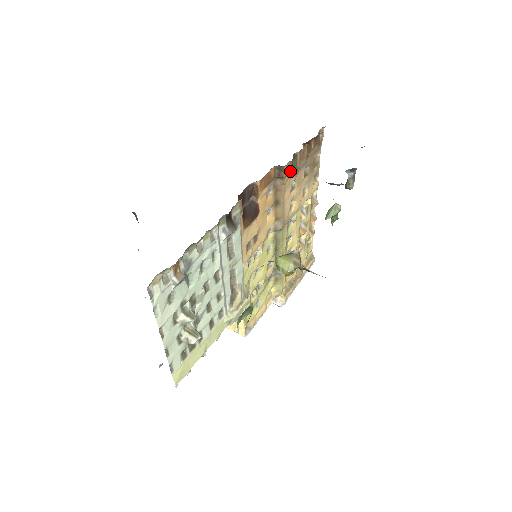
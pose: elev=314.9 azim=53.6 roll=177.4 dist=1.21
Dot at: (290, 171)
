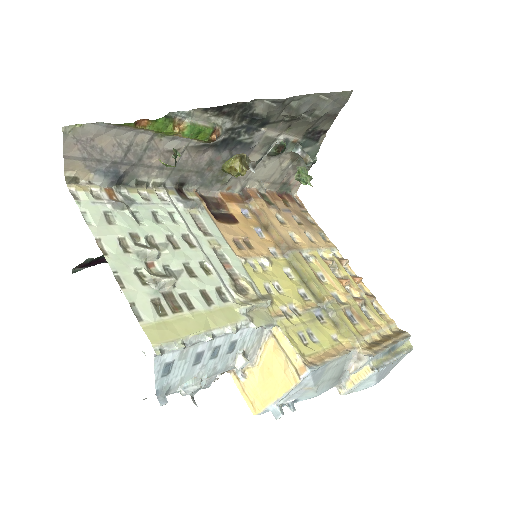
Dot at: (261, 199)
